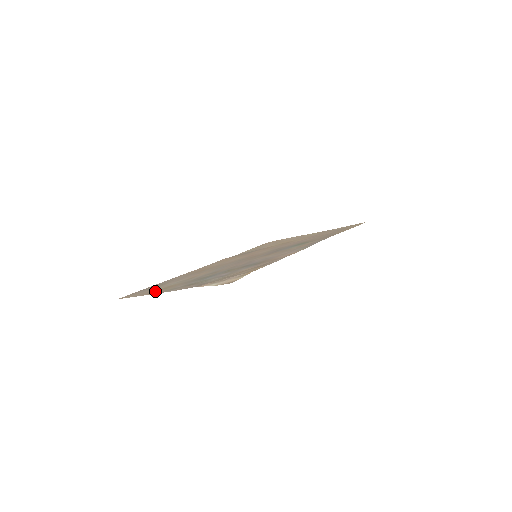
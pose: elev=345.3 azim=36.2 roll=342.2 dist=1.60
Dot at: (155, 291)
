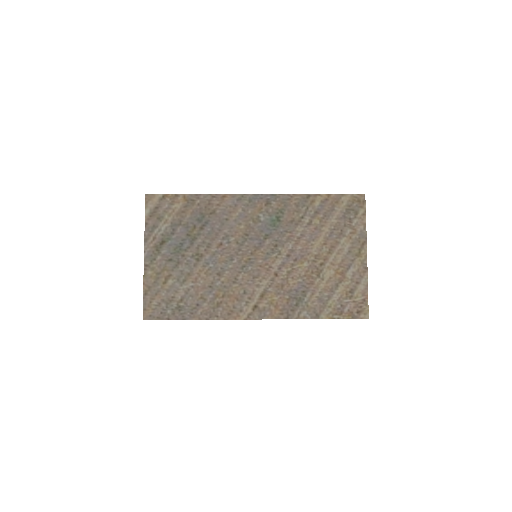
Dot at: (153, 281)
